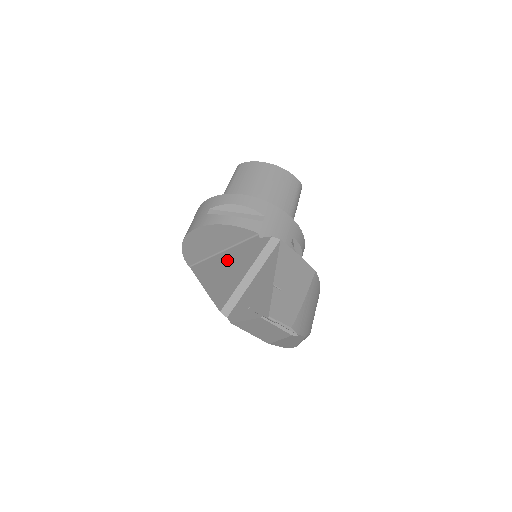
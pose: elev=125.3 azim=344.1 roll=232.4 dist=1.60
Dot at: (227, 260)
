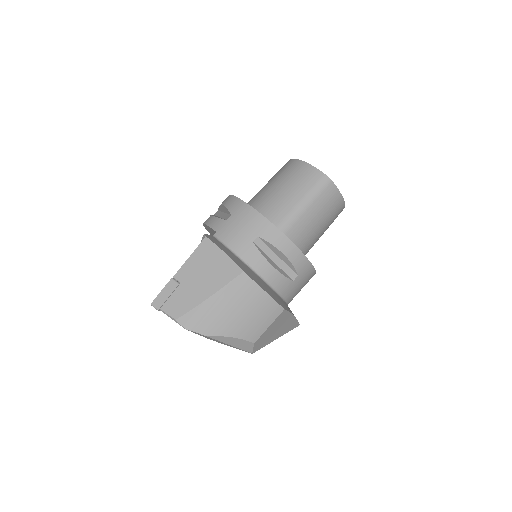
Dot at: occluded
